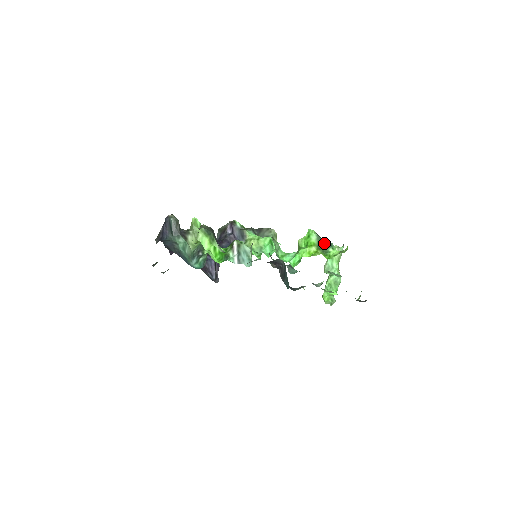
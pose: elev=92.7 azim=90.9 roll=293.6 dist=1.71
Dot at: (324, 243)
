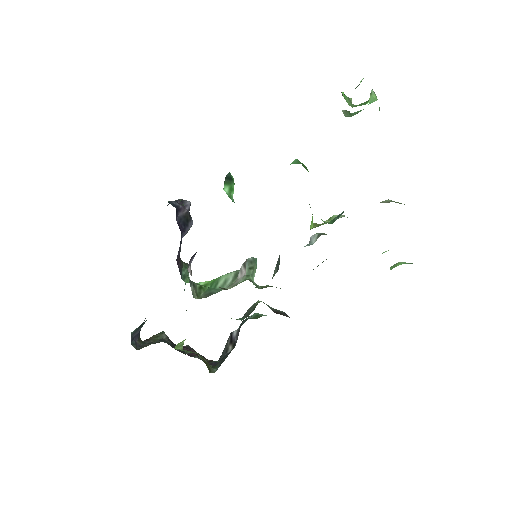
Dot at: occluded
